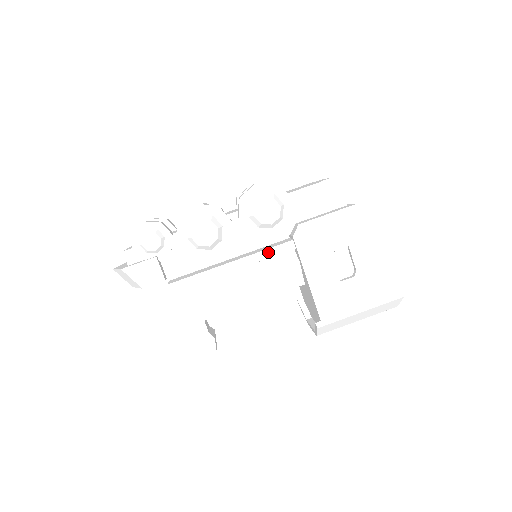
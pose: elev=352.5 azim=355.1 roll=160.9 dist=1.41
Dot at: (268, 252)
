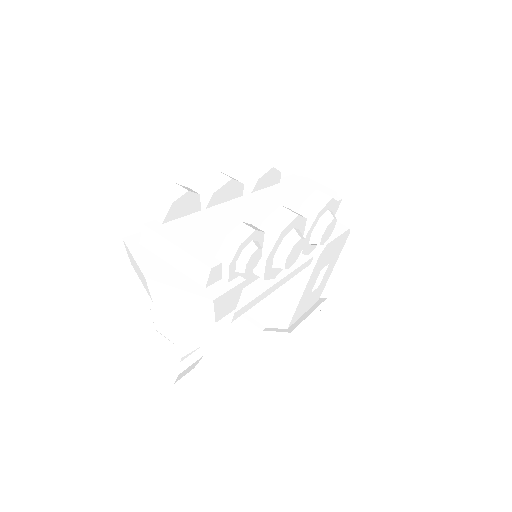
Dot at: (300, 268)
